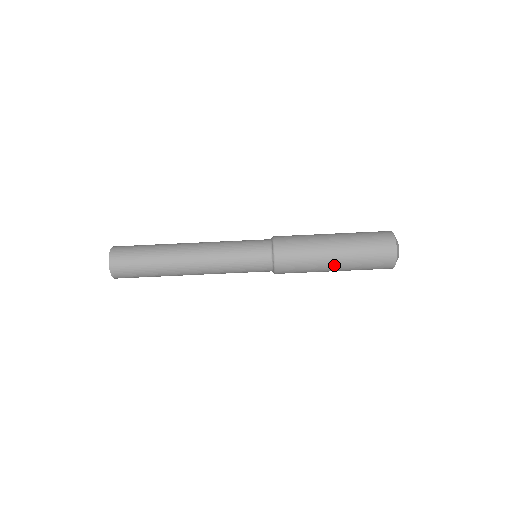
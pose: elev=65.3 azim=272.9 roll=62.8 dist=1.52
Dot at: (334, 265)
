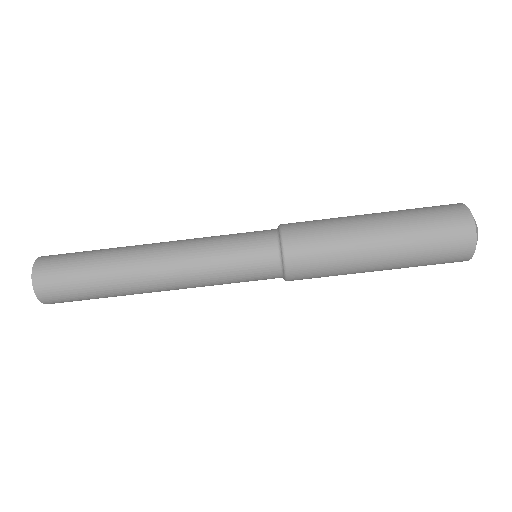
Dot at: (378, 248)
